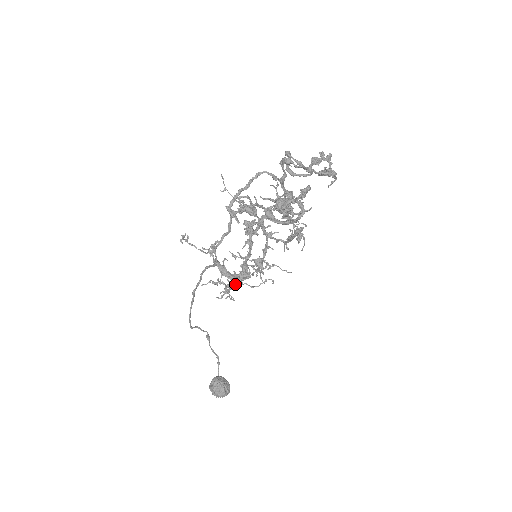
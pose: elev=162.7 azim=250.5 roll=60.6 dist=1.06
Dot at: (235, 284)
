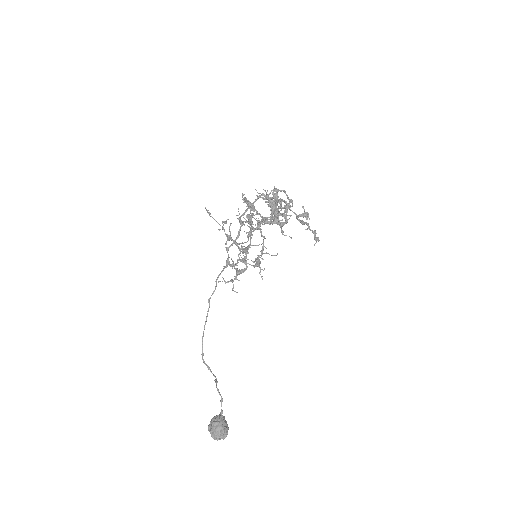
Dot at: (238, 262)
